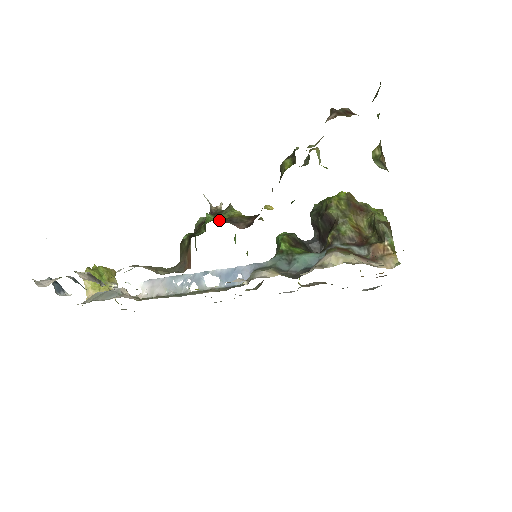
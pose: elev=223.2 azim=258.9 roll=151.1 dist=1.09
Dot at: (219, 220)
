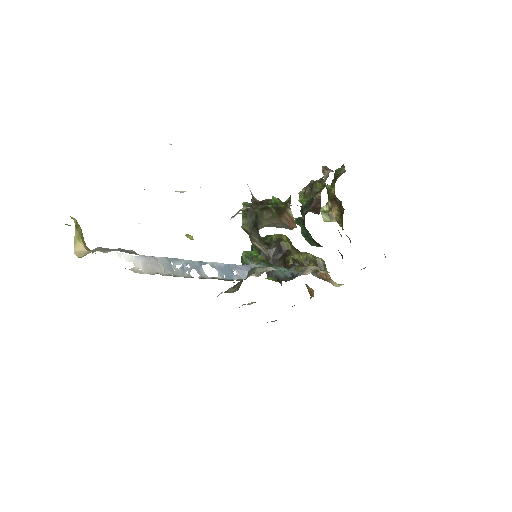
Dot at: occluded
